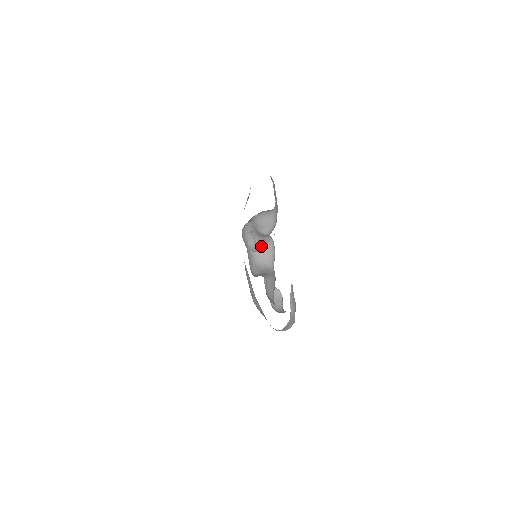
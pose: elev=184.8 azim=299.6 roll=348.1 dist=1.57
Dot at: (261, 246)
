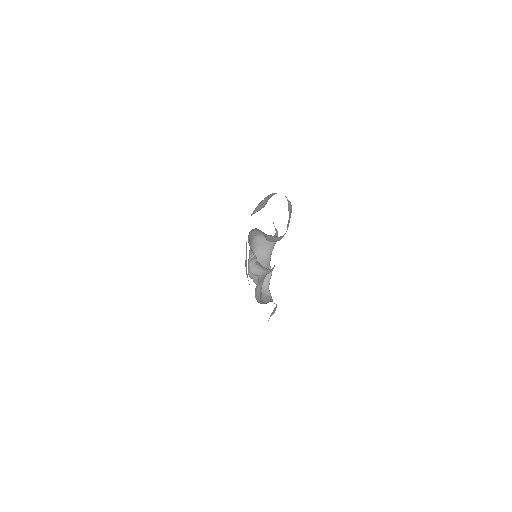
Dot at: occluded
